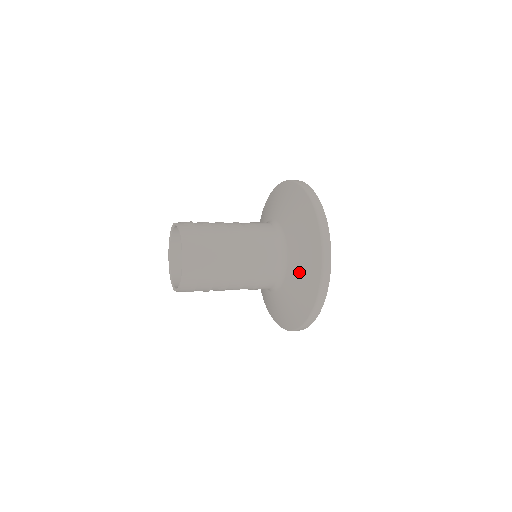
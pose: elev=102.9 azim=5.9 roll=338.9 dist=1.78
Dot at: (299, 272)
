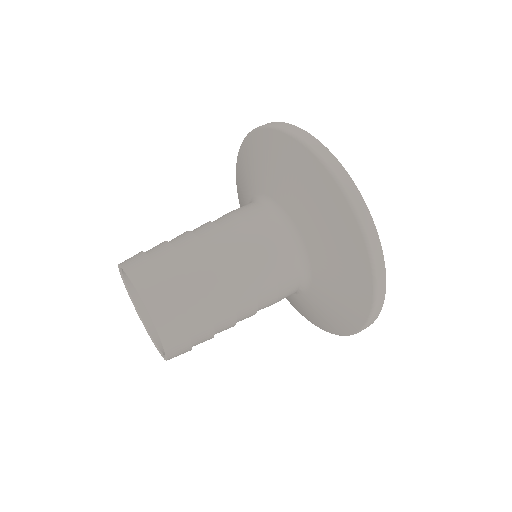
Dot at: (327, 247)
